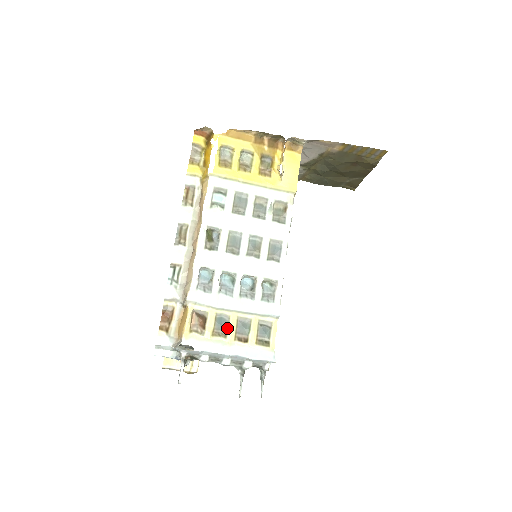
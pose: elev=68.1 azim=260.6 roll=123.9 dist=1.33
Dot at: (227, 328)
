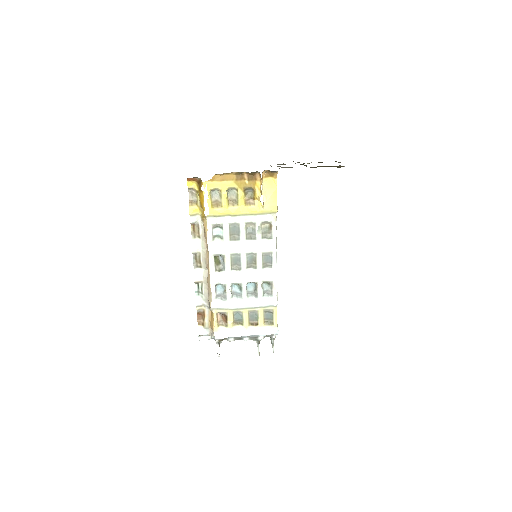
Dot at: (242, 320)
